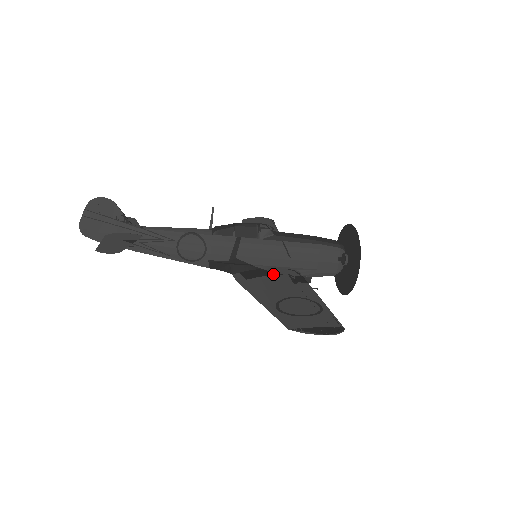
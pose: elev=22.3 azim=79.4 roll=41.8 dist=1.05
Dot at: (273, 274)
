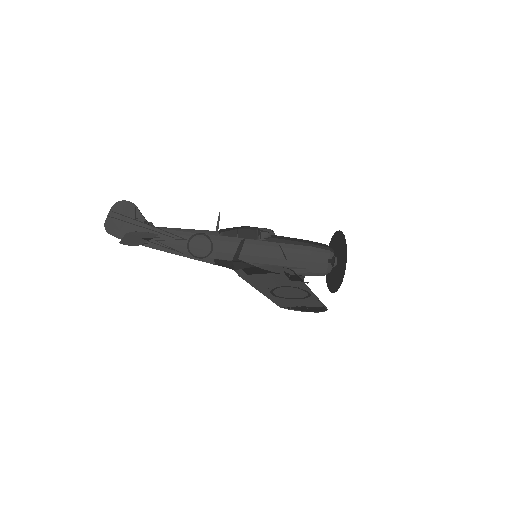
Dot at: (270, 270)
